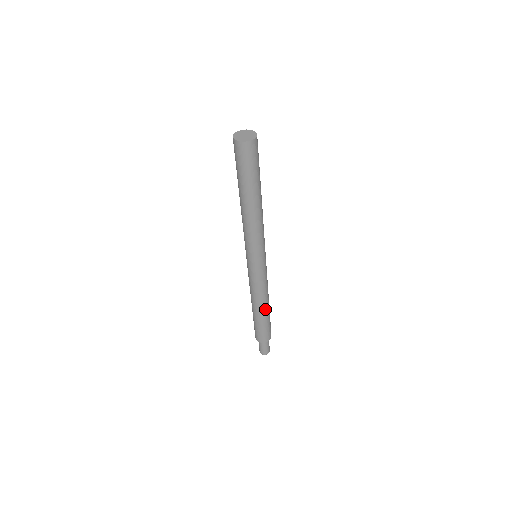
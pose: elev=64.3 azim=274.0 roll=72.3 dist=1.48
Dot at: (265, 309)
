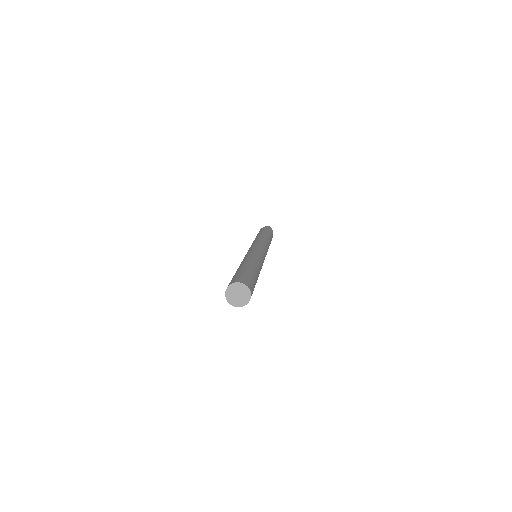
Dot at: occluded
